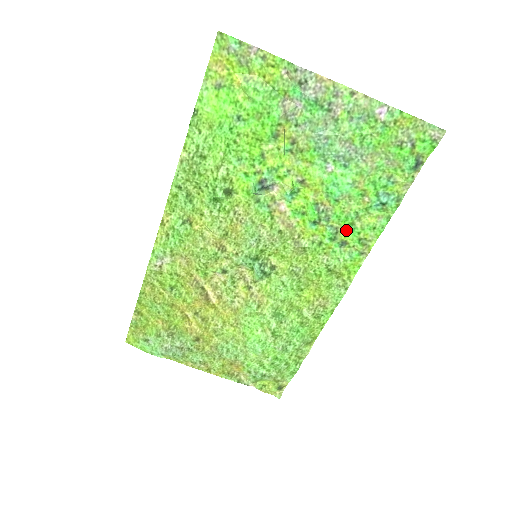
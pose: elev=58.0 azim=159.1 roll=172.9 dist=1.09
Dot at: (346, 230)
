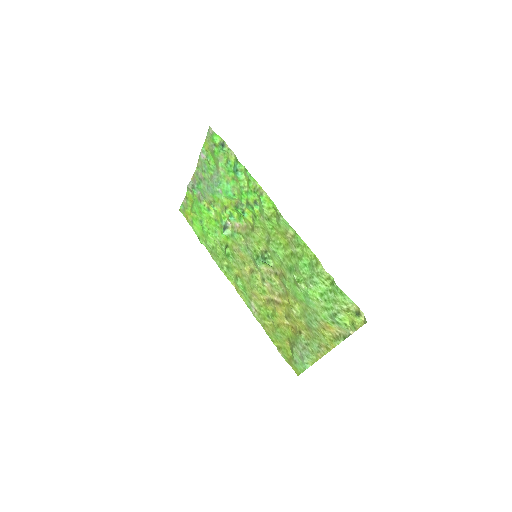
Dot at: (249, 197)
